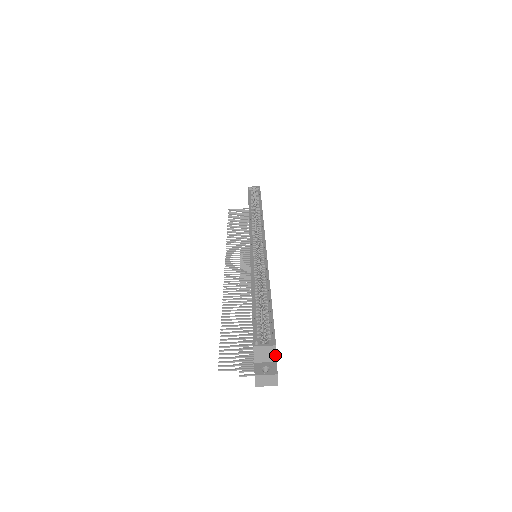
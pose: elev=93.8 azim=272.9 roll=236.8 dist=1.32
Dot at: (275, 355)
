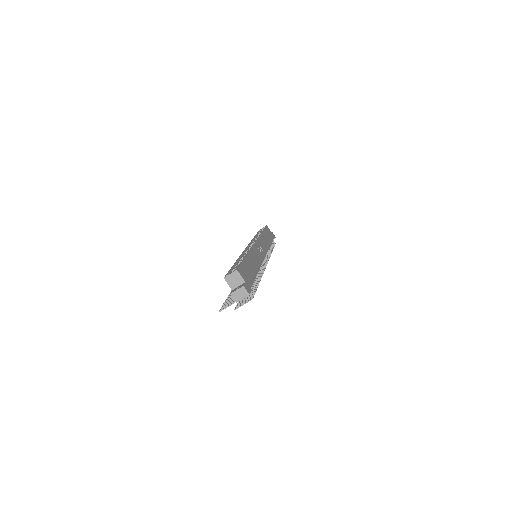
Dot at: (241, 277)
